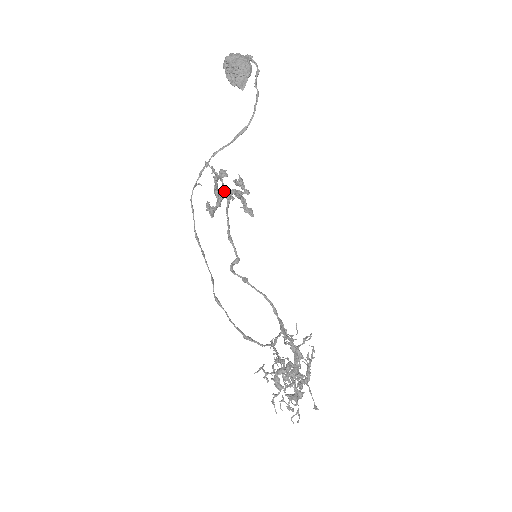
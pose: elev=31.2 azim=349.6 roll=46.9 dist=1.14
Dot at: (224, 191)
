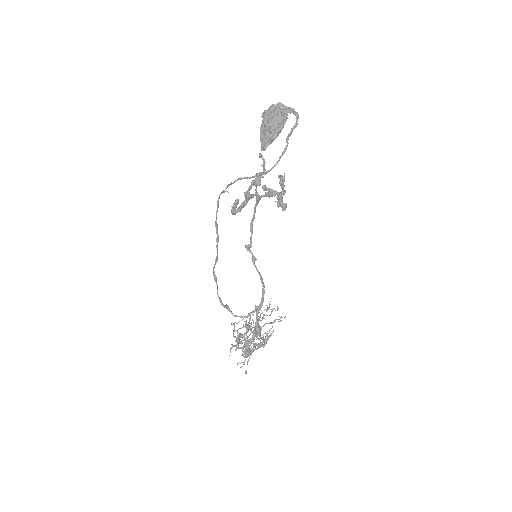
Dot at: (254, 195)
